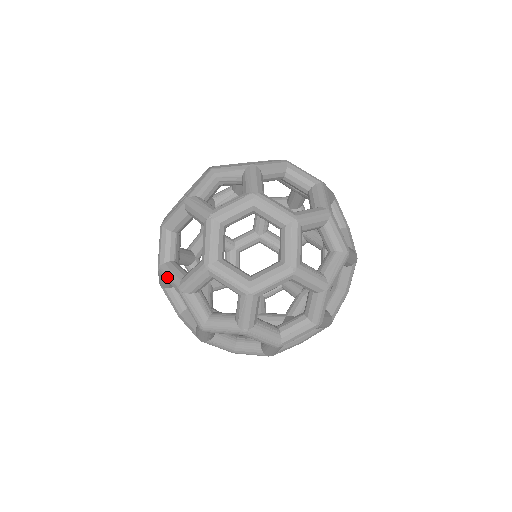
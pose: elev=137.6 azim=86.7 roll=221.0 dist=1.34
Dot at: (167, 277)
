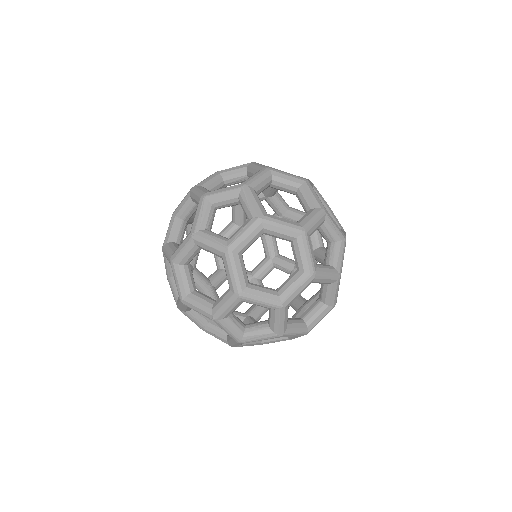
Dot at: (168, 228)
